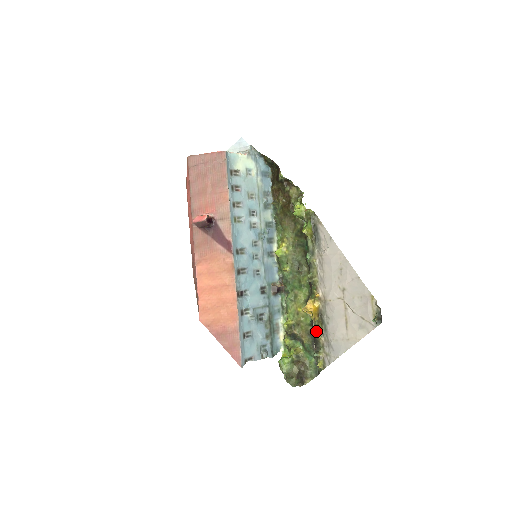
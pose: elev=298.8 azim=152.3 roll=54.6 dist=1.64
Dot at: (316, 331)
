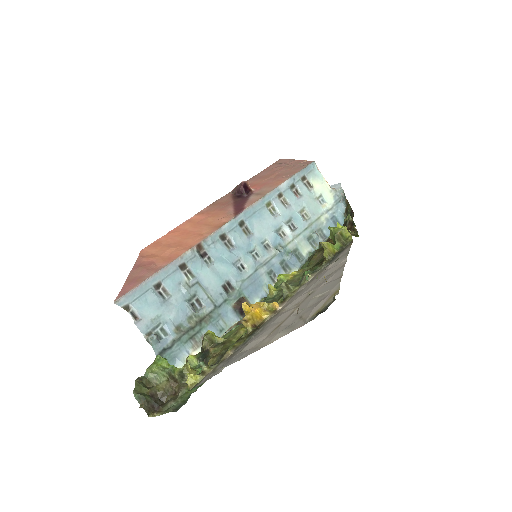
Dot at: (233, 343)
